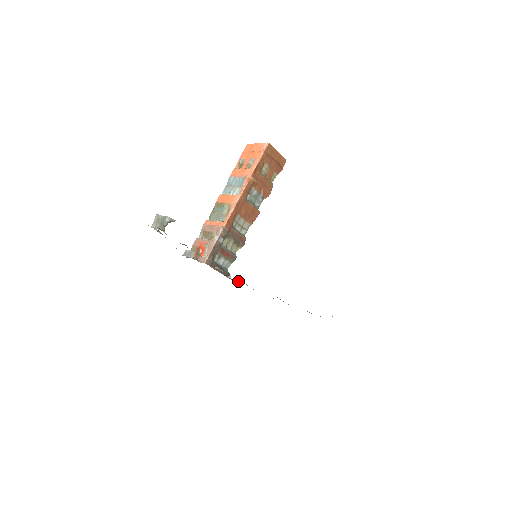
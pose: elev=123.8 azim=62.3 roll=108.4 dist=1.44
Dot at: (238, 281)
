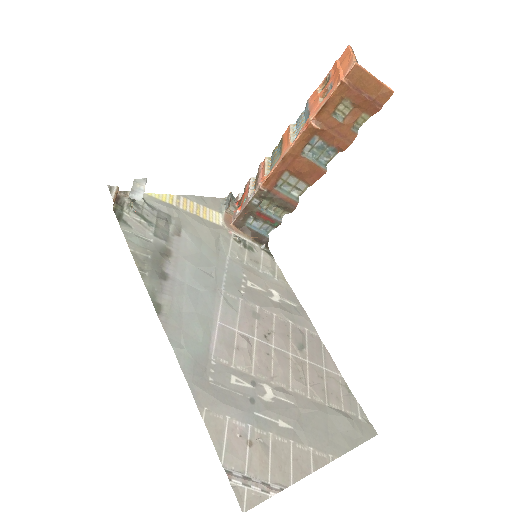
Dot at: (268, 256)
